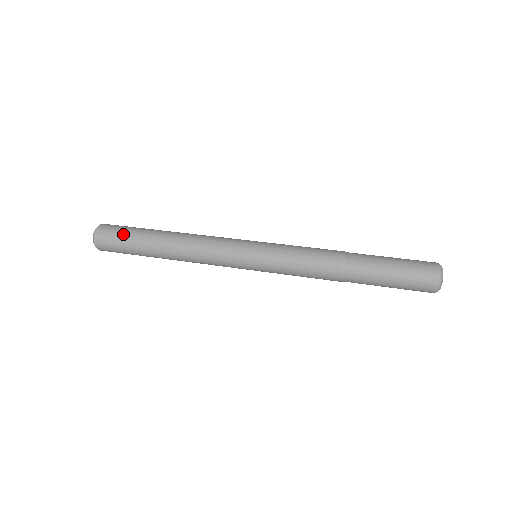
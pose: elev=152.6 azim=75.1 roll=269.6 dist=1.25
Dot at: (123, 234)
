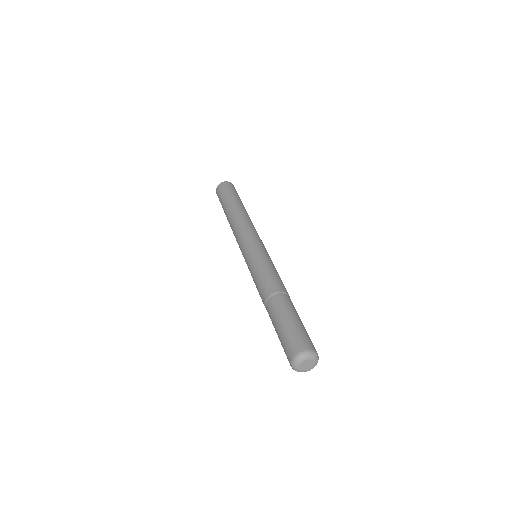
Dot at: (225, 193)
